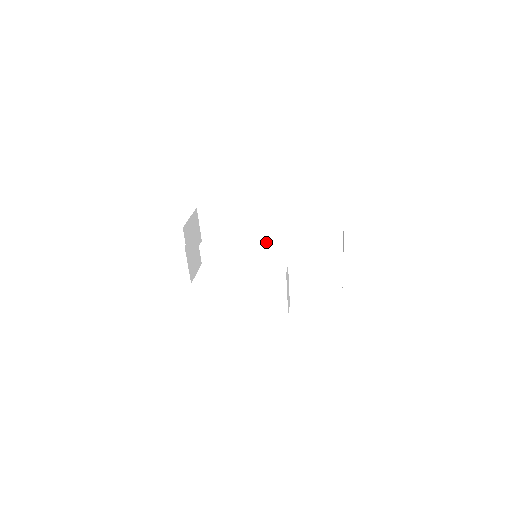
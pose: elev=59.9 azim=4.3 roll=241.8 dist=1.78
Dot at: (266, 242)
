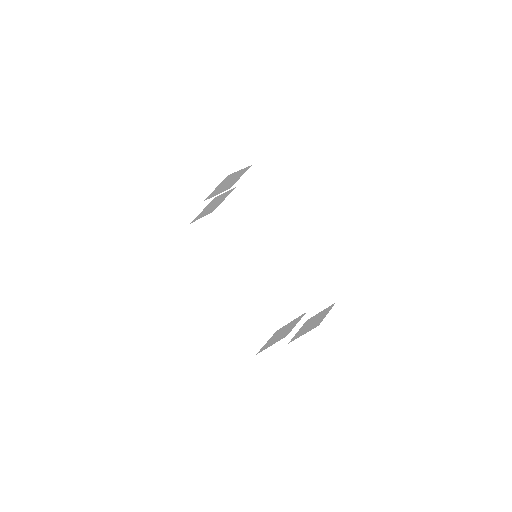
Dot at: (273, 250)
